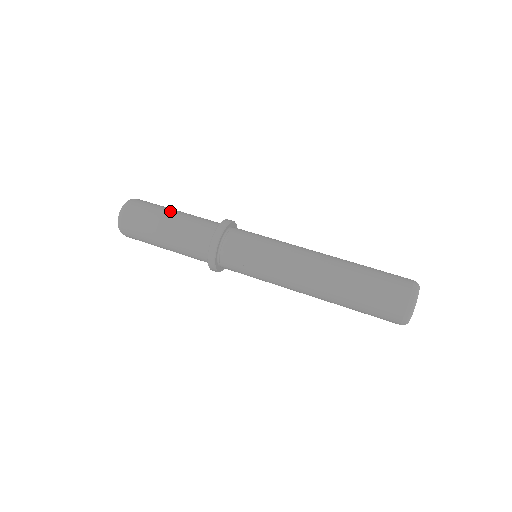
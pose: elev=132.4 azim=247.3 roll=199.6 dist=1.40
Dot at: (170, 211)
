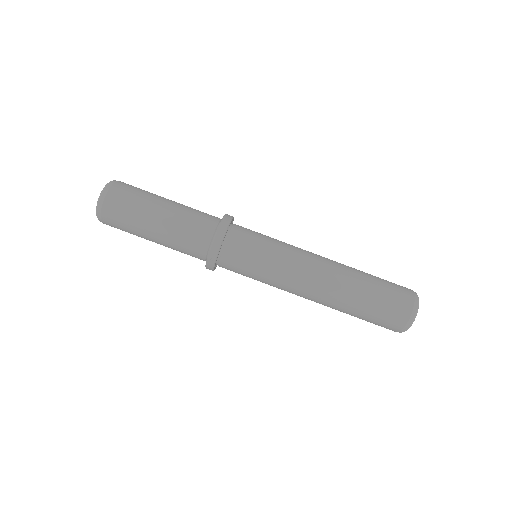
Dot at: (148, 232)
